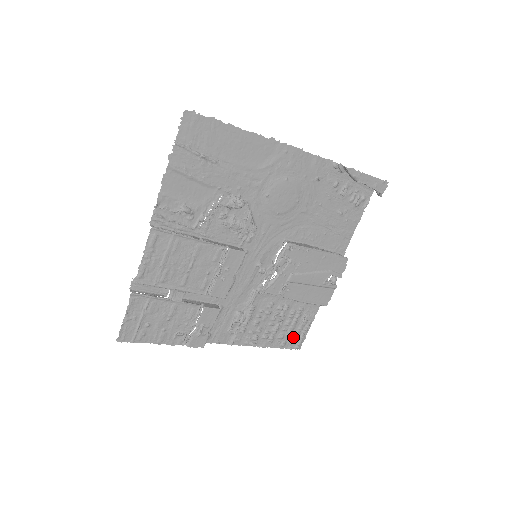
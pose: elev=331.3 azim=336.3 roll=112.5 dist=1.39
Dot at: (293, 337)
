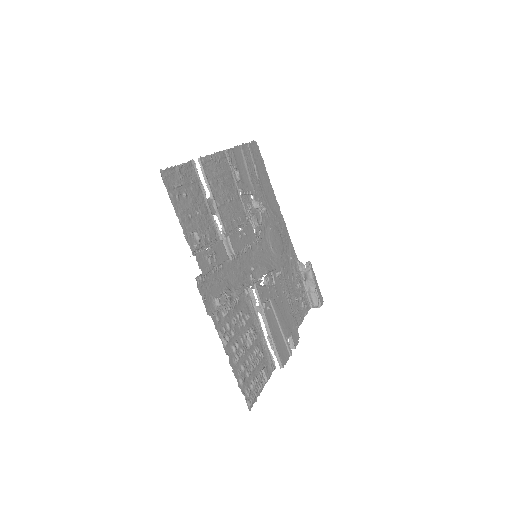
Dot at: (249, 383)
